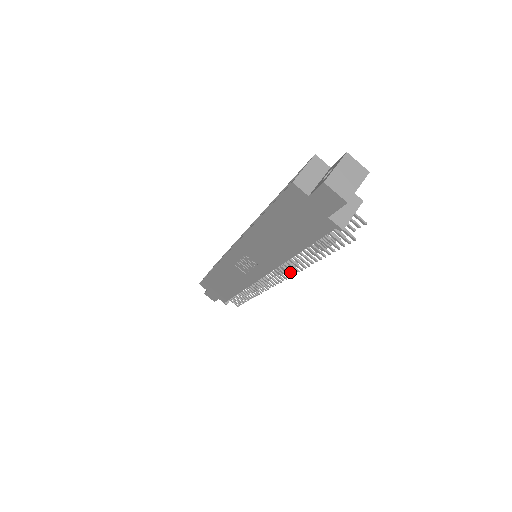
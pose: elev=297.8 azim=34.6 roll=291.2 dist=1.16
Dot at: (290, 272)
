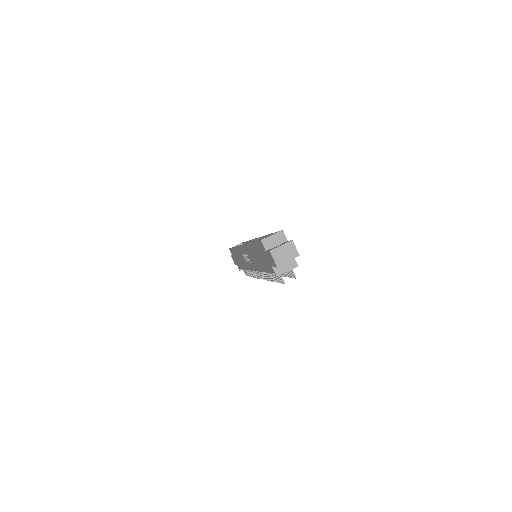
Dot at: occluded
